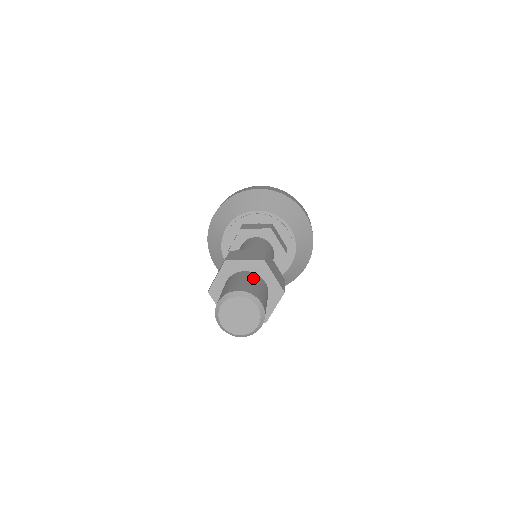
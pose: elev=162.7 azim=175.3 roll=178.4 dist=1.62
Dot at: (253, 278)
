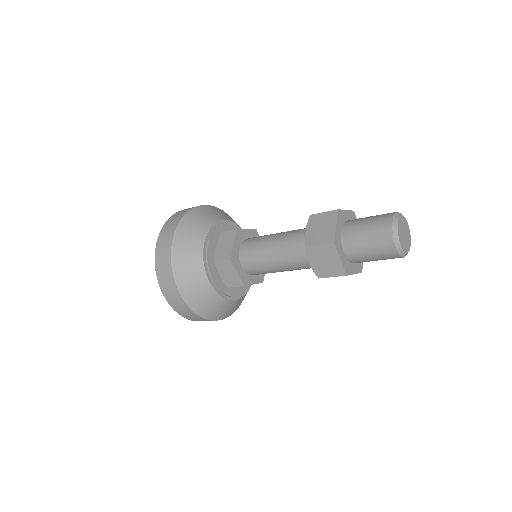
Dot at: occluded
